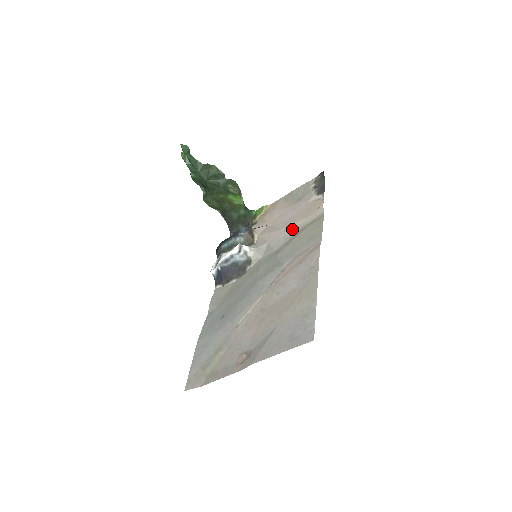
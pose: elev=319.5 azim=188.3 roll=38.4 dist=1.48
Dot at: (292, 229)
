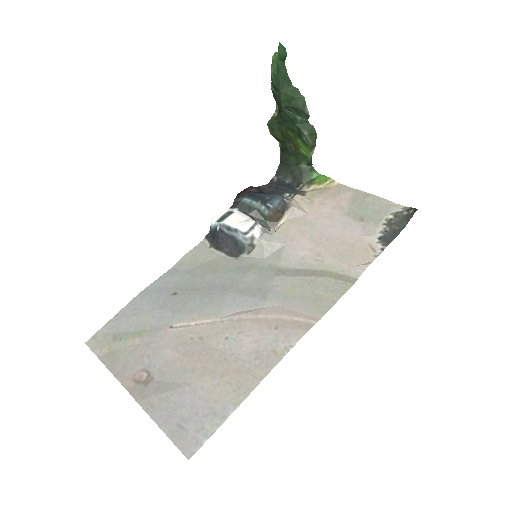
Dot at: (317, 258)
